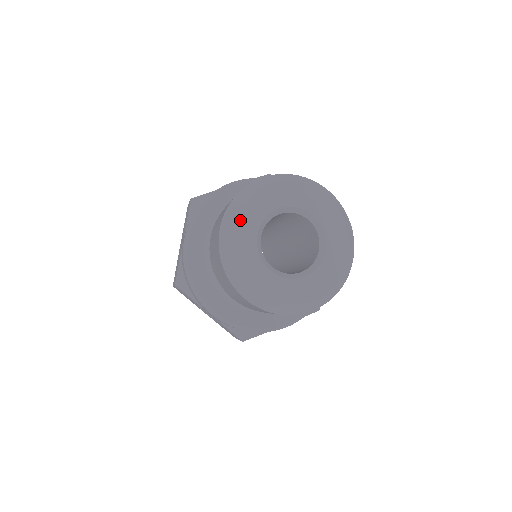
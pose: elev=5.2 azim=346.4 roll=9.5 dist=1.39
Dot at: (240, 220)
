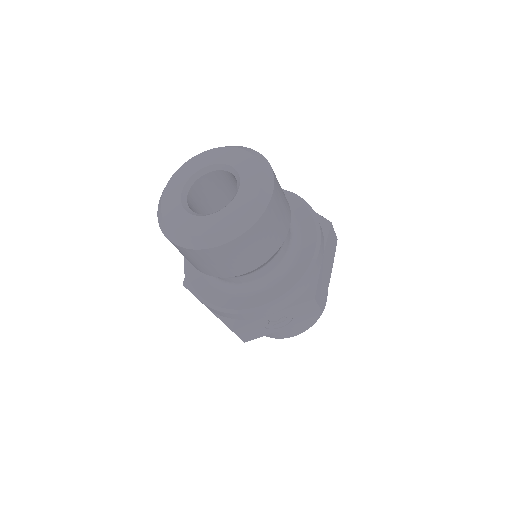
Dot at: (169, 220)
